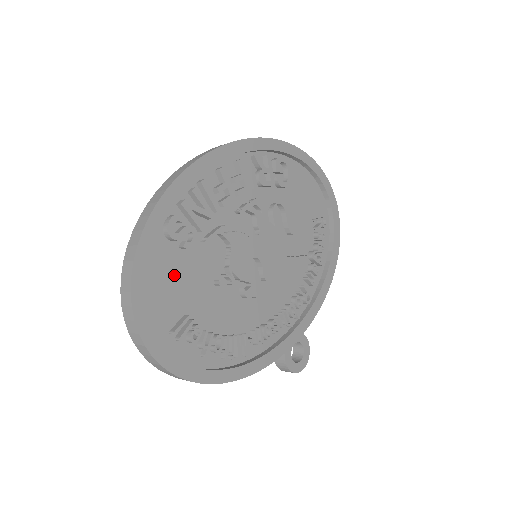
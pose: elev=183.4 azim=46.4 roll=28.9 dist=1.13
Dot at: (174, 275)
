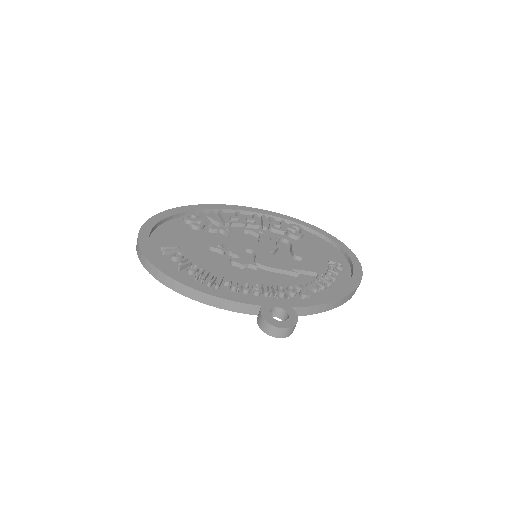
Dot at: (180, 234)
